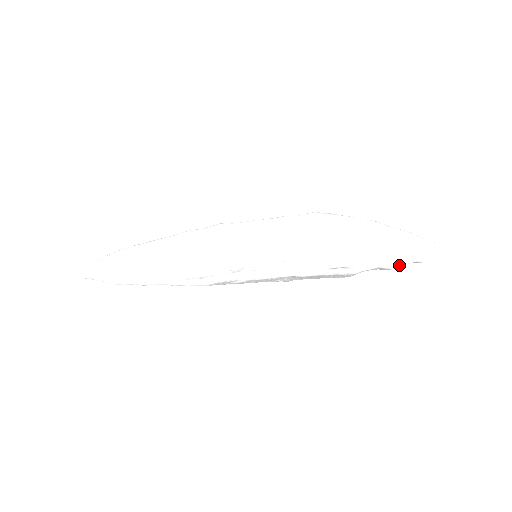
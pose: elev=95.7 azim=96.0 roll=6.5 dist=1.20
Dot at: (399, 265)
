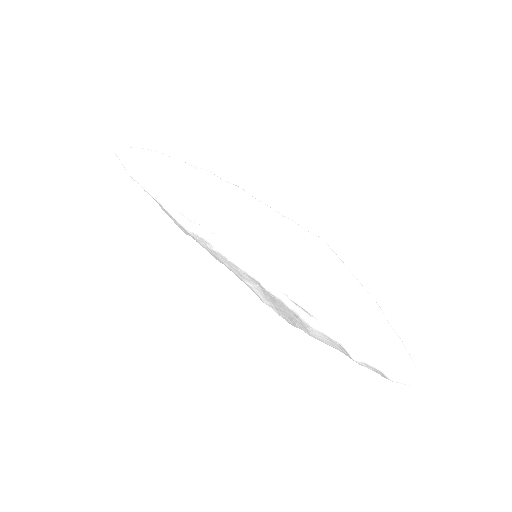
Dot at: (362, 359)
